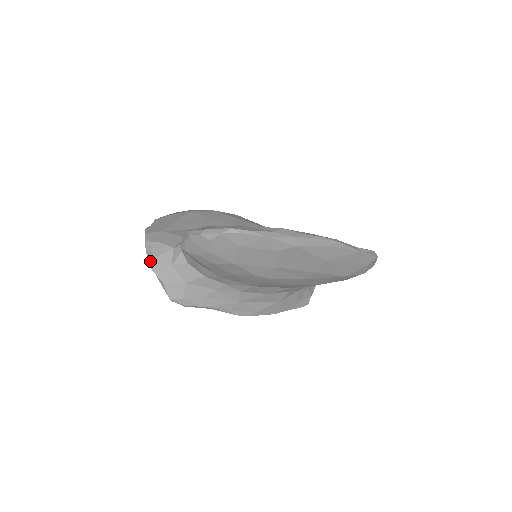
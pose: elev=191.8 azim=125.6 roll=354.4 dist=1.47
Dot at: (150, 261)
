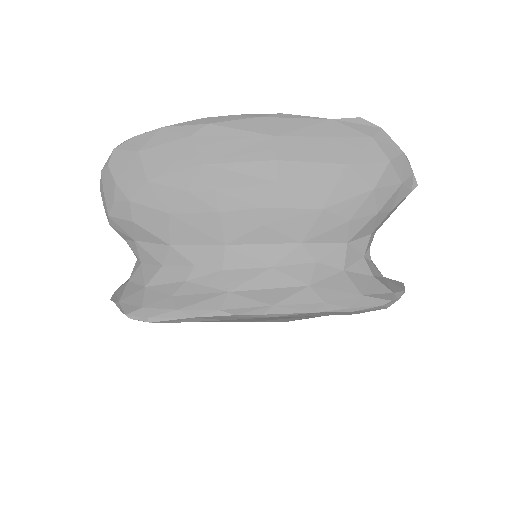
Dot at: occluded
